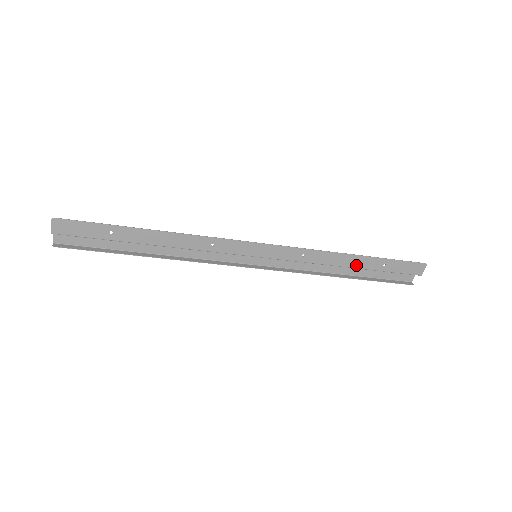
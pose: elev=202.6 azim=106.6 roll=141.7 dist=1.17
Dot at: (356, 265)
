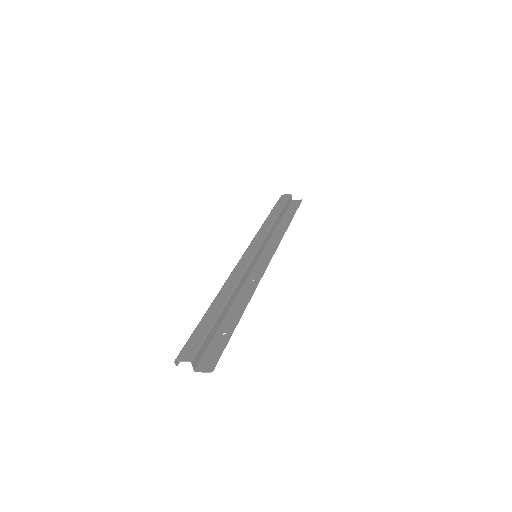
Dot at: (283, 222)
